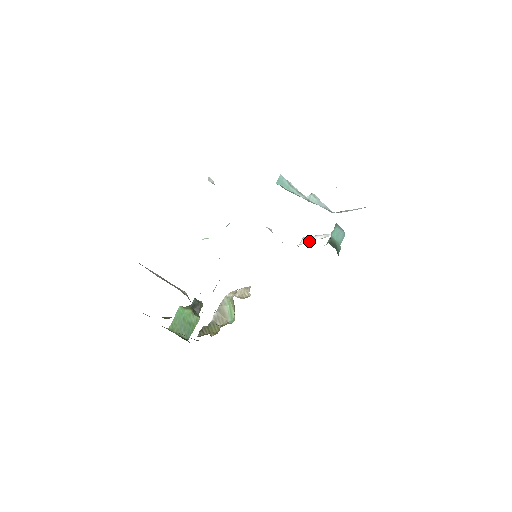
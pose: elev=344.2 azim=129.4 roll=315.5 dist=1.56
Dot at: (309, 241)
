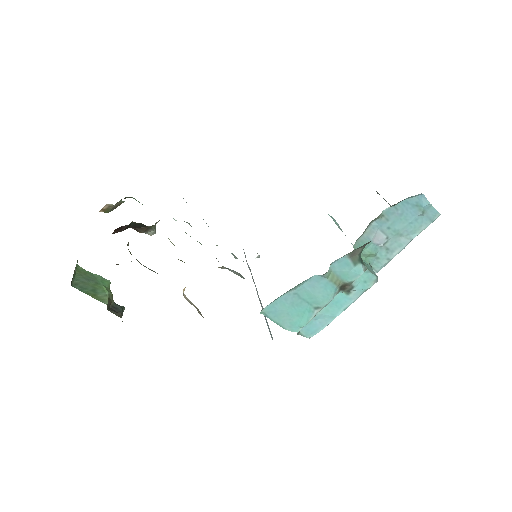
Dot at: (320, 318)
